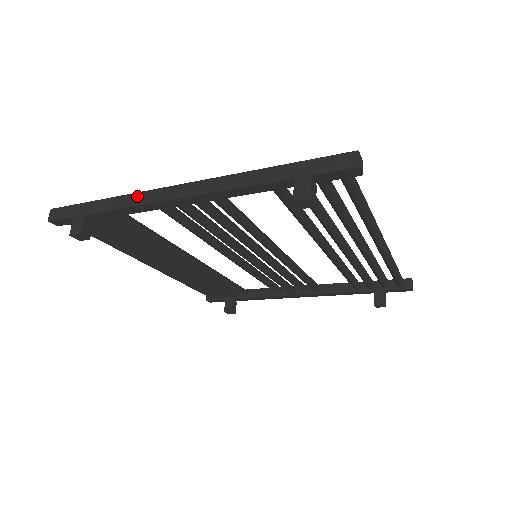
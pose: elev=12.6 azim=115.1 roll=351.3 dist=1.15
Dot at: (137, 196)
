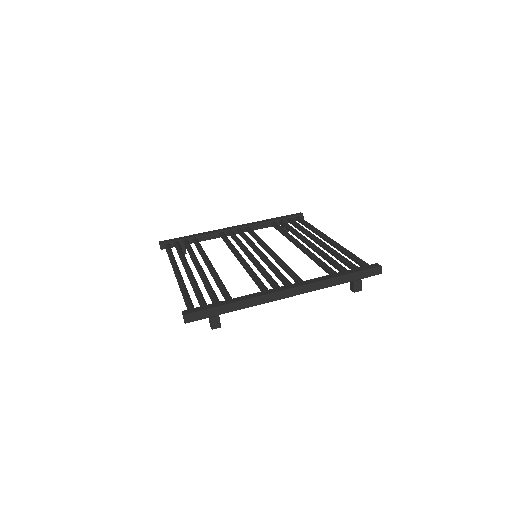
Dot at: (260, 299)
